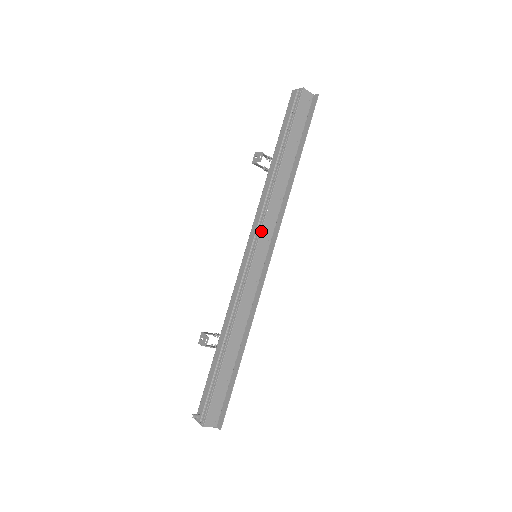
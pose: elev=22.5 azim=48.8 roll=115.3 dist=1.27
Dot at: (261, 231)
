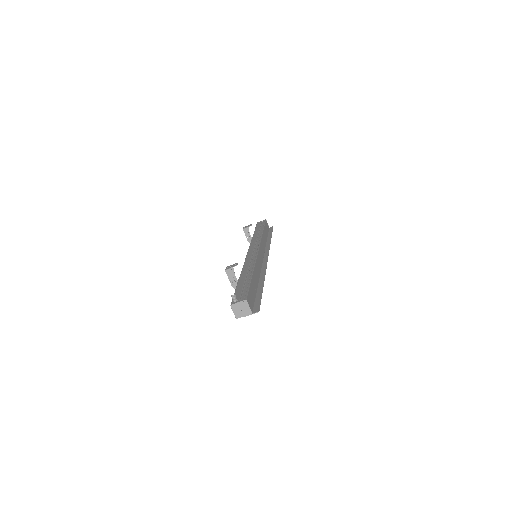
Dot at: (260, 244)
